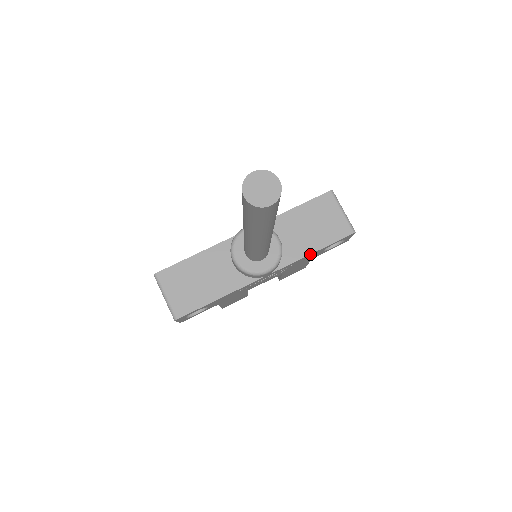
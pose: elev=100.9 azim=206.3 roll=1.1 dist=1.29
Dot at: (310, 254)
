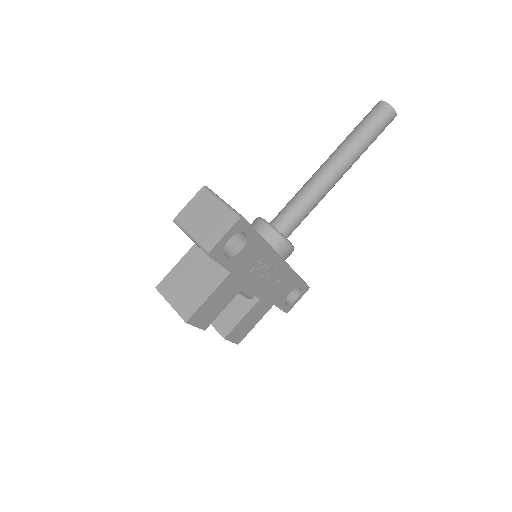
Dot at: (296, 274)
